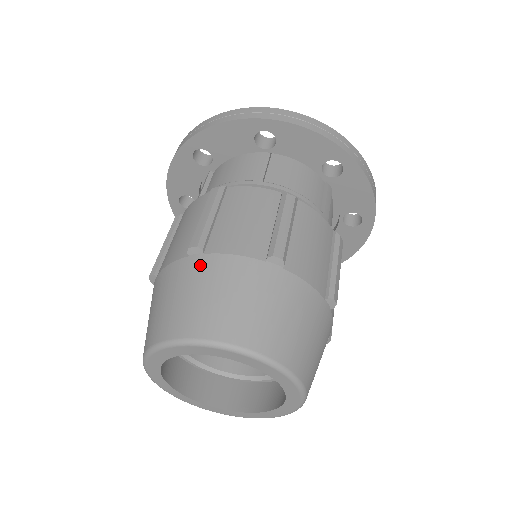
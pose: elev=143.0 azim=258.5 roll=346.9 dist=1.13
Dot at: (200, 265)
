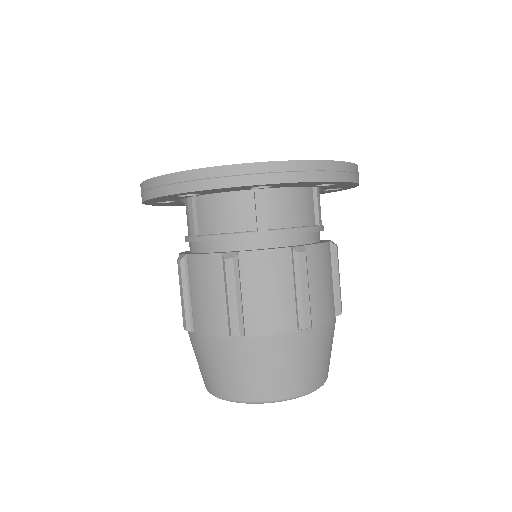
Dot at: (246, 347)
